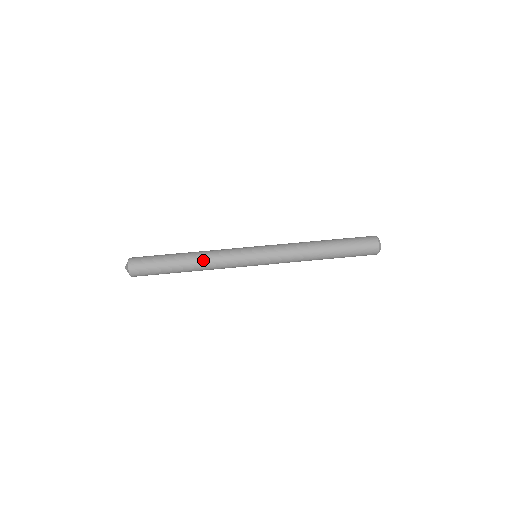
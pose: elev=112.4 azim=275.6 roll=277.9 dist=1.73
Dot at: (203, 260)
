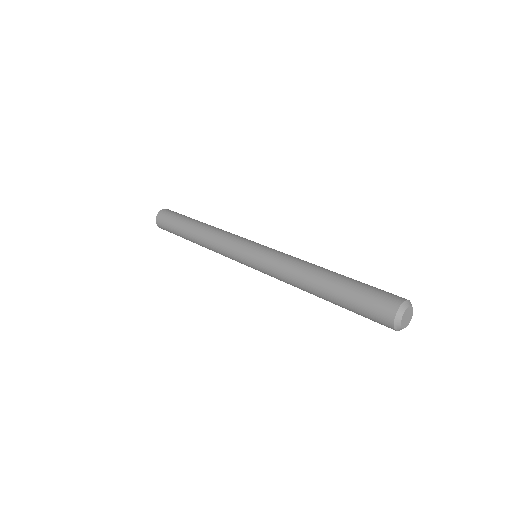
Dot at: (207, 232)
